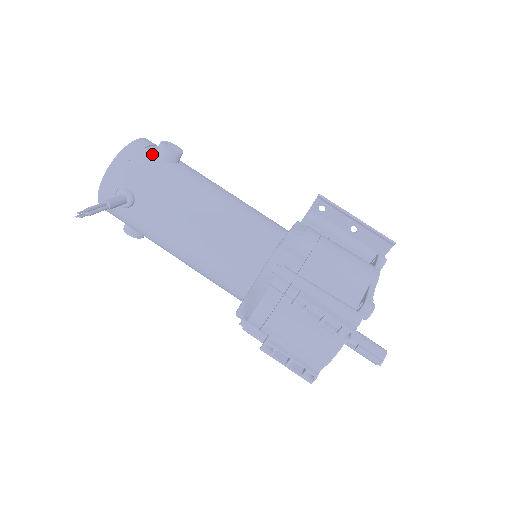
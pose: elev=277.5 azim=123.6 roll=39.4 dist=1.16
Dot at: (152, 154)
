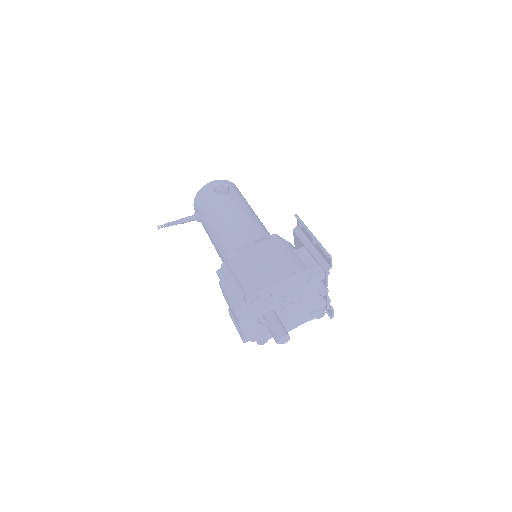
Dot at: (212, 191)
